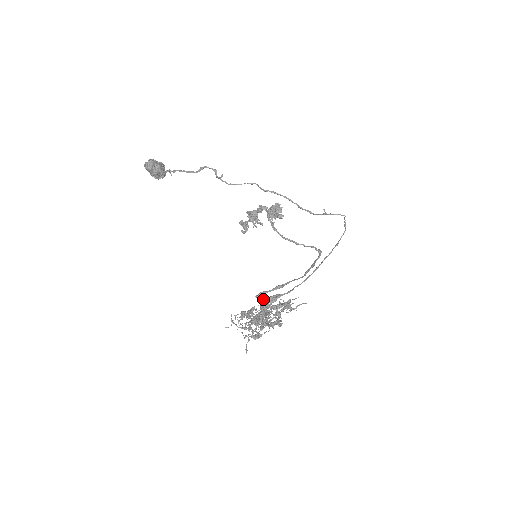
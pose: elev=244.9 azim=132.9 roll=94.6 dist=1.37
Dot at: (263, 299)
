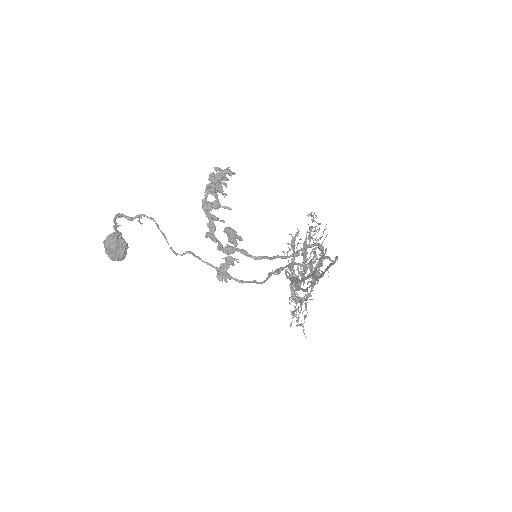
Dot at: (290, 277)
